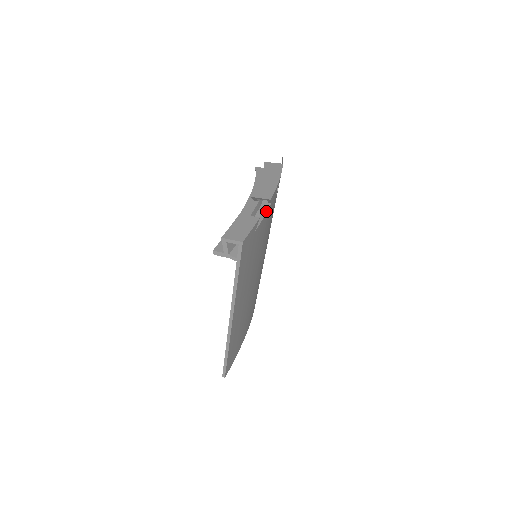
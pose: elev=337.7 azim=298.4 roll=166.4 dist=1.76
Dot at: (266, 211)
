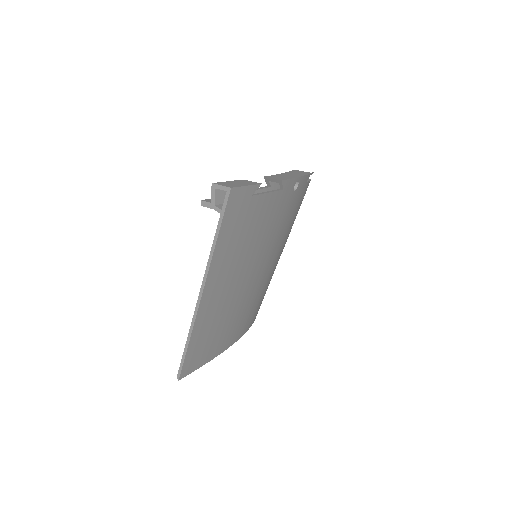
Dot at: (274, 191)
